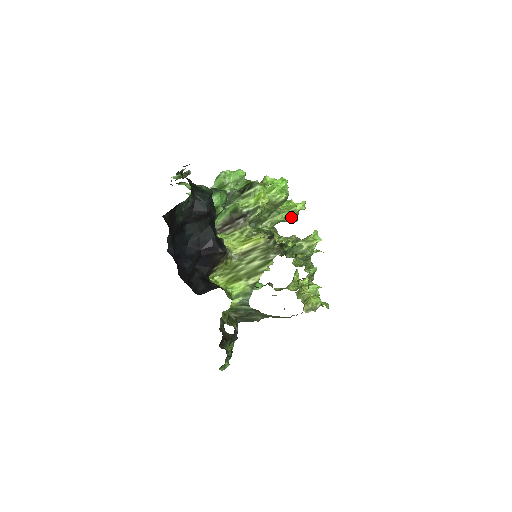
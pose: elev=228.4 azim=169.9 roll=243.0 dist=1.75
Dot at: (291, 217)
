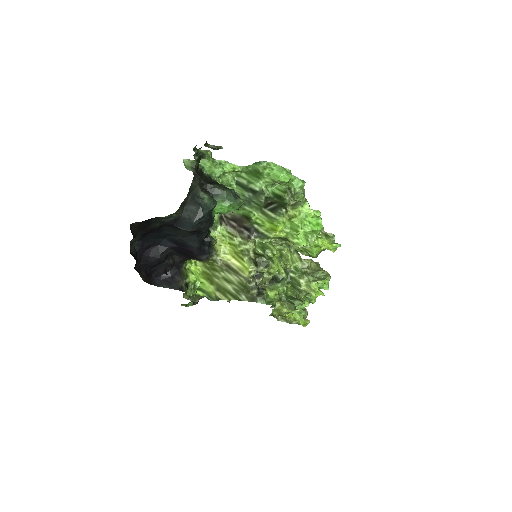
Dot at: (309, 254)
